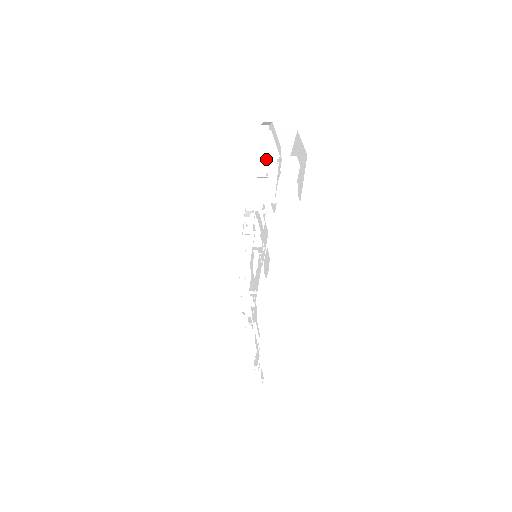
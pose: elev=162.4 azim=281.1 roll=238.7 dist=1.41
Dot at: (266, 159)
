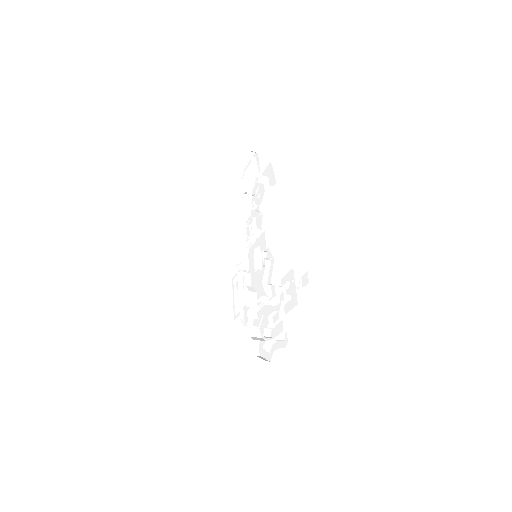
Dot at: occluded
